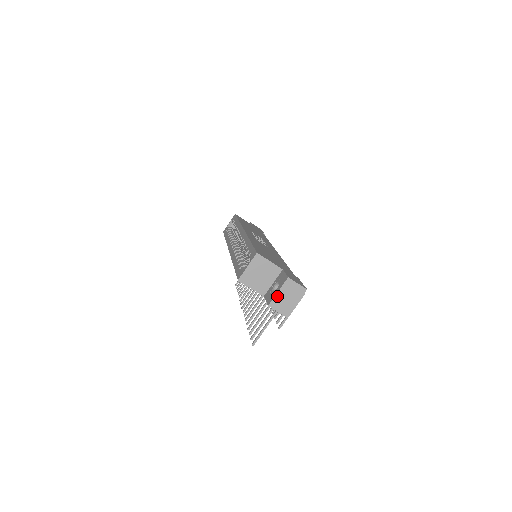
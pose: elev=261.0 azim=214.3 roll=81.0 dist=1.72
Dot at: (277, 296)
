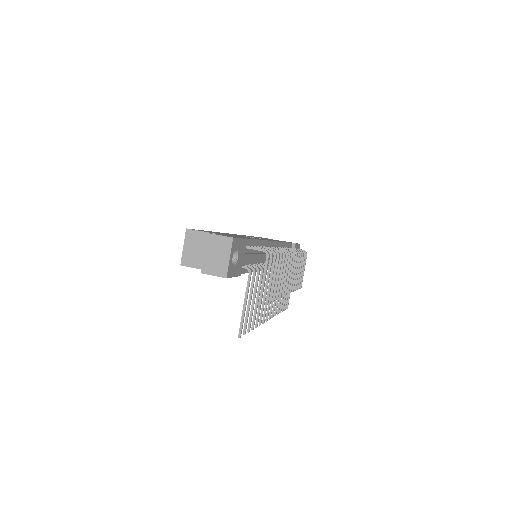
Dot at: (205, 259)
